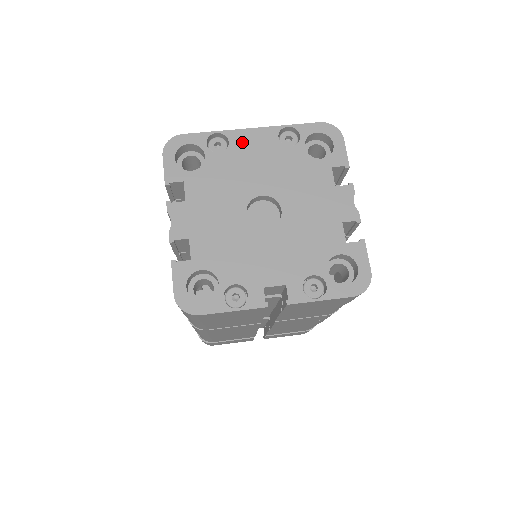
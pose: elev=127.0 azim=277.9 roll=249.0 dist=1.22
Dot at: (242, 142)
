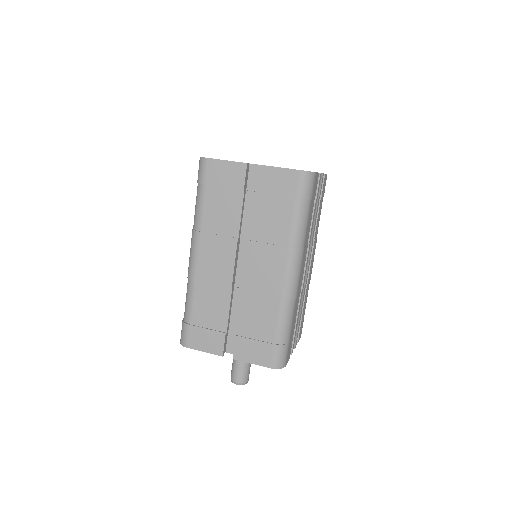
Dot at: occluded
